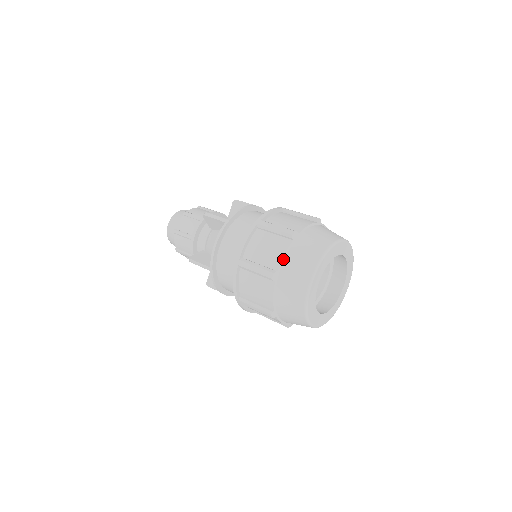
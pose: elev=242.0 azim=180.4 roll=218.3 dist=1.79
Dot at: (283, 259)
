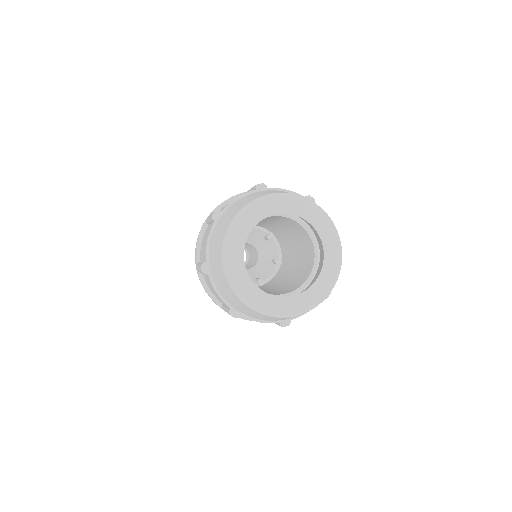
Dot at: (234, 201)
